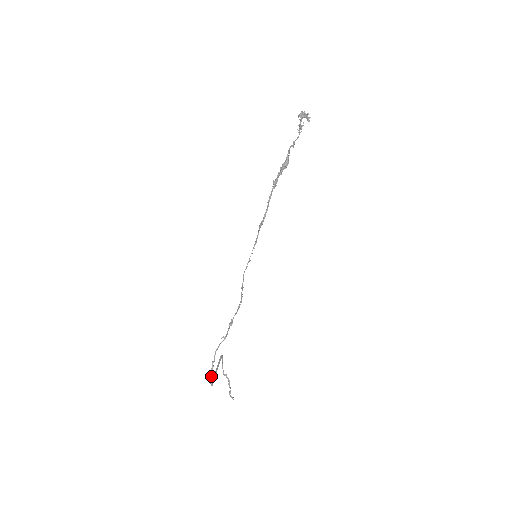
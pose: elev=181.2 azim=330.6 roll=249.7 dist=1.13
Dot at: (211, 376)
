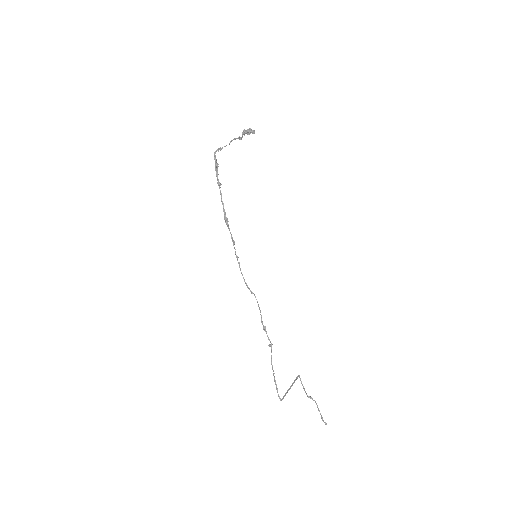
Dot at: (277, 390)
